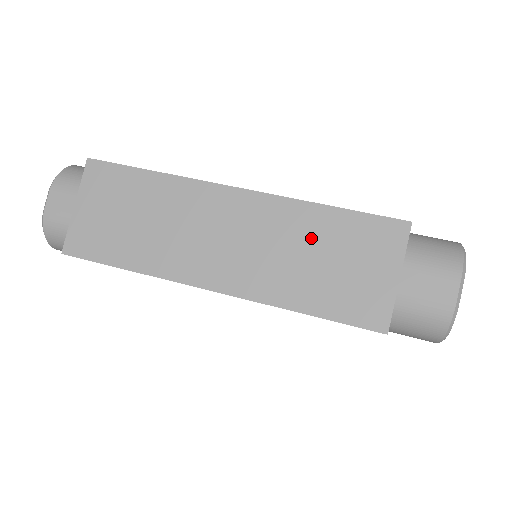
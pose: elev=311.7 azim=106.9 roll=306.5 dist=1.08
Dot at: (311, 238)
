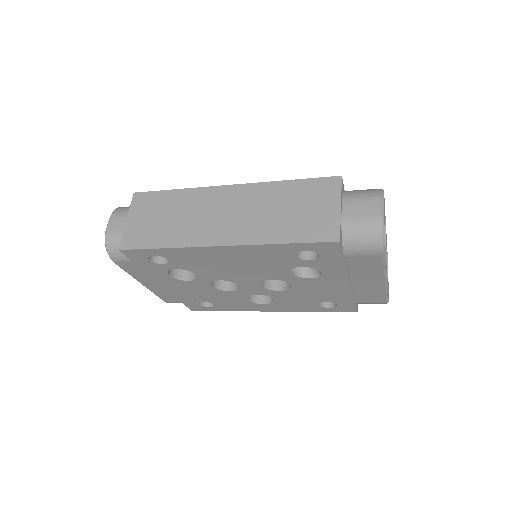
Dot at: (280, 200)
